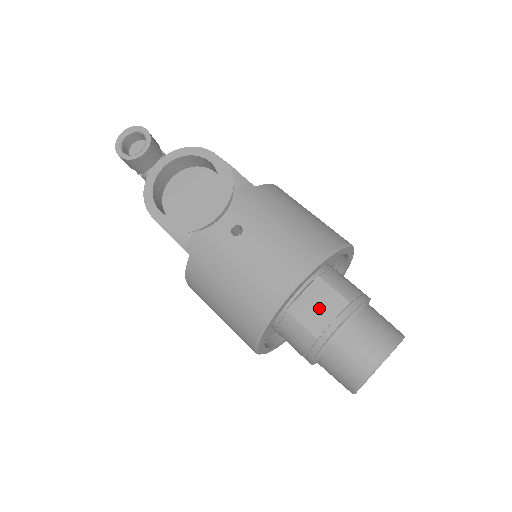
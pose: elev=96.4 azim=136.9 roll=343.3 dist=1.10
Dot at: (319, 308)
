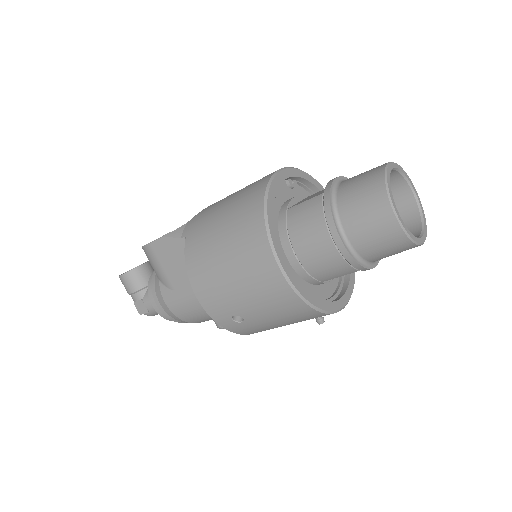
Dot at: (316, 194)
